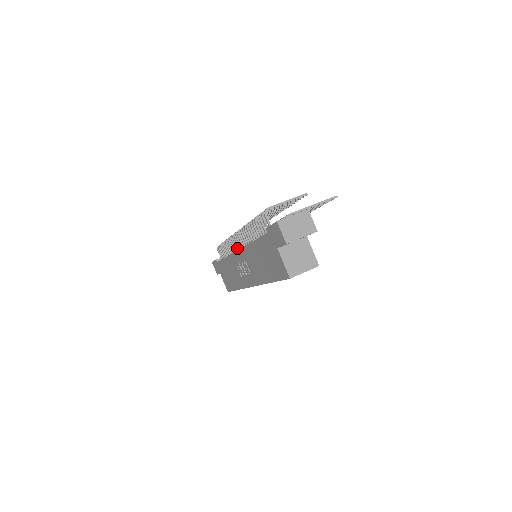
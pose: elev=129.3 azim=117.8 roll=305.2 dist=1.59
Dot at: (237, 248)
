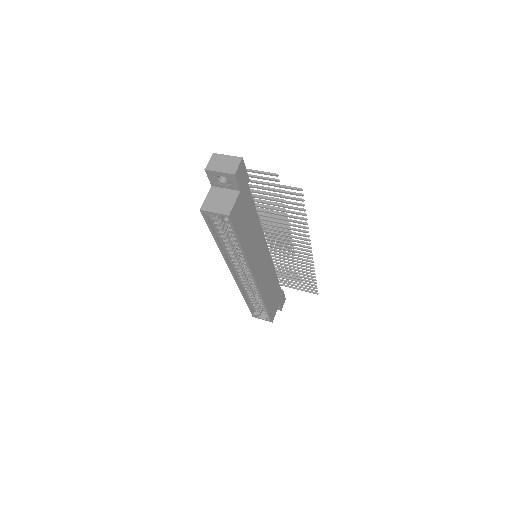
Dot at: occluded
